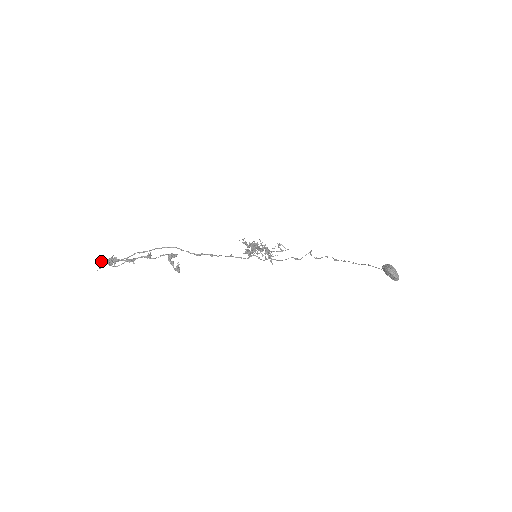
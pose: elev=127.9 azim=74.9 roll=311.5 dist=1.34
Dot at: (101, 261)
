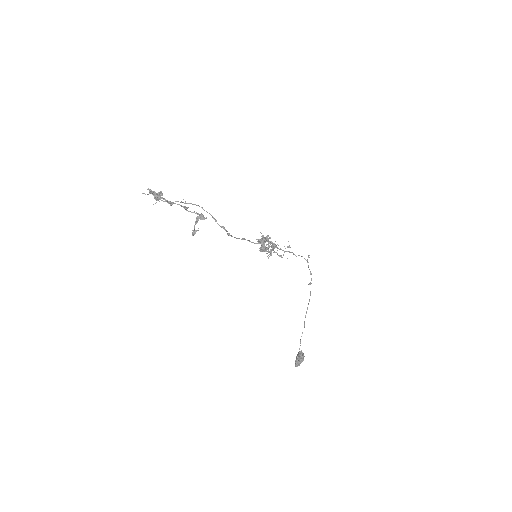
Dot at: (150, 190)
